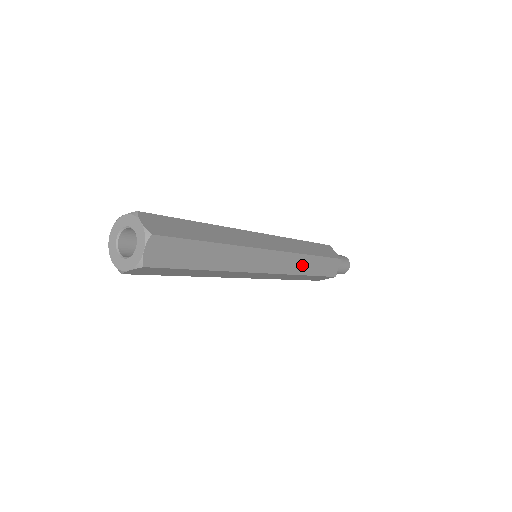
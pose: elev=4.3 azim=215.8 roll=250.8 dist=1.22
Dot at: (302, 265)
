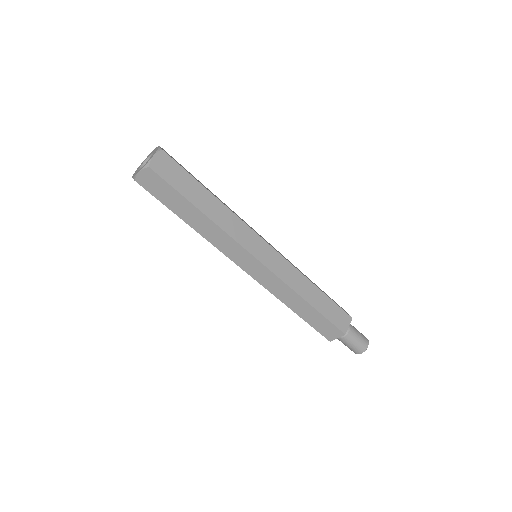
Dot at: occluded
